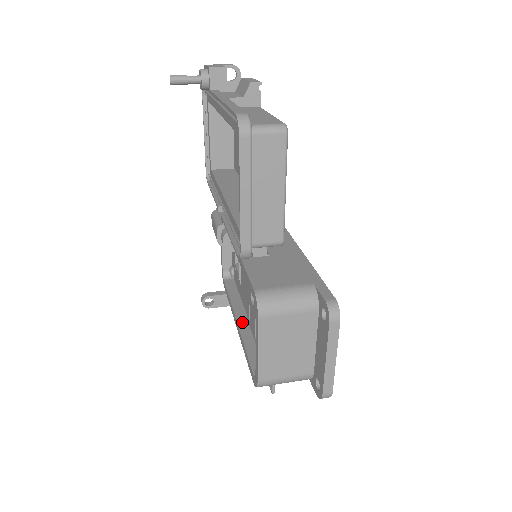
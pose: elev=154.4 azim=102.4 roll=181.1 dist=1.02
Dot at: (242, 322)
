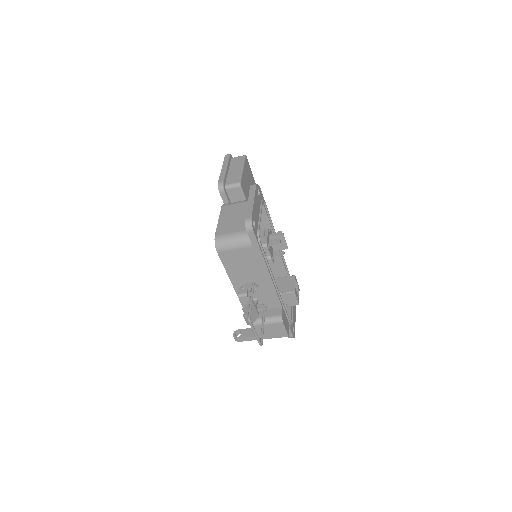
Dot at: occluded
